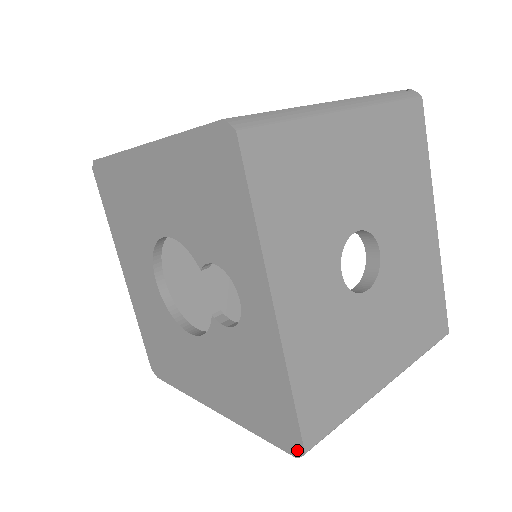
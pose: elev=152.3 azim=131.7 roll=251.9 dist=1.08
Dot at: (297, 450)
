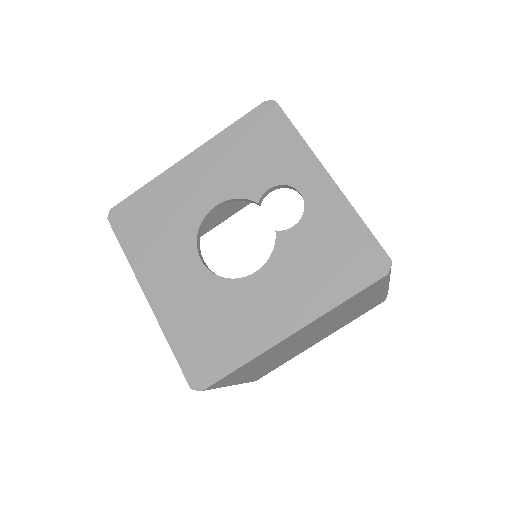
Dot at: (385, 266)
